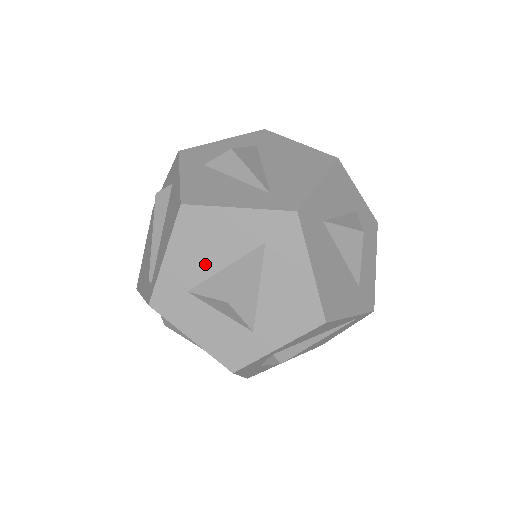
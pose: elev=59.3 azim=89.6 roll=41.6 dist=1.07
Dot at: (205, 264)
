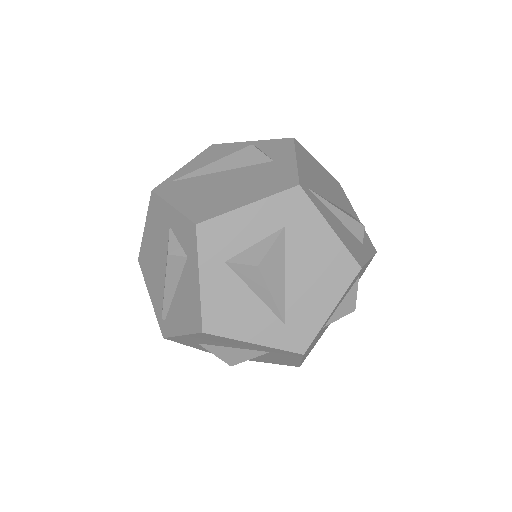
Dot at: (216, 344)
